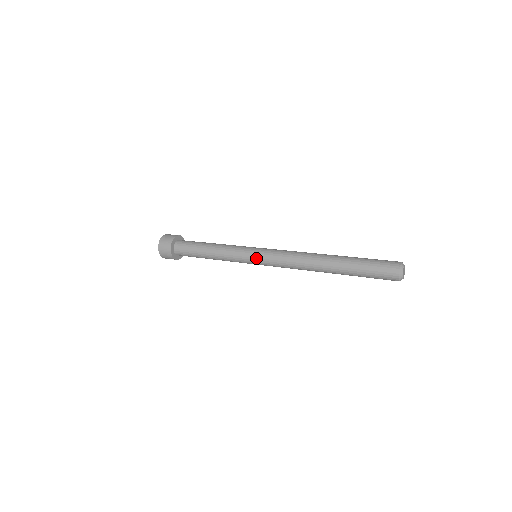
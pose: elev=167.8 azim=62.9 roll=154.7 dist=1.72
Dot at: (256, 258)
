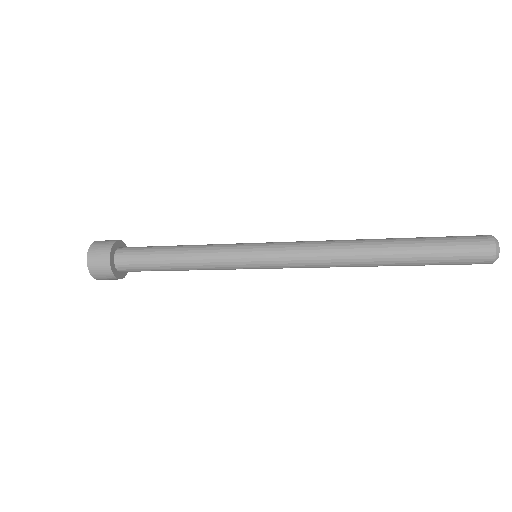
Dot at: (260, 258)
